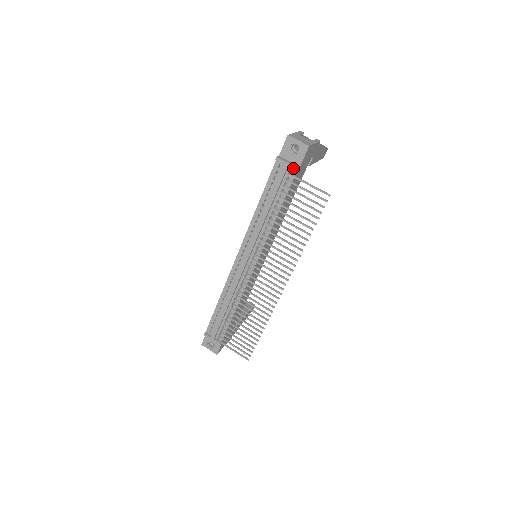
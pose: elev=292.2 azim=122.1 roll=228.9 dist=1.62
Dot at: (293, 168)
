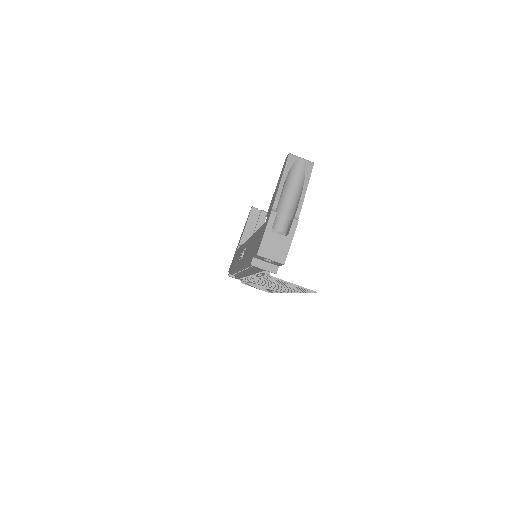
Dot at: occluded
